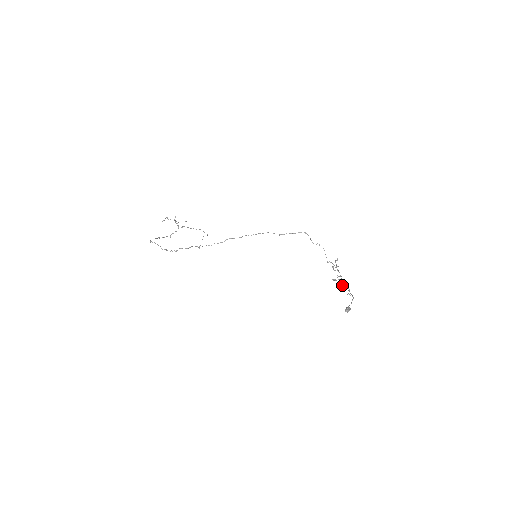
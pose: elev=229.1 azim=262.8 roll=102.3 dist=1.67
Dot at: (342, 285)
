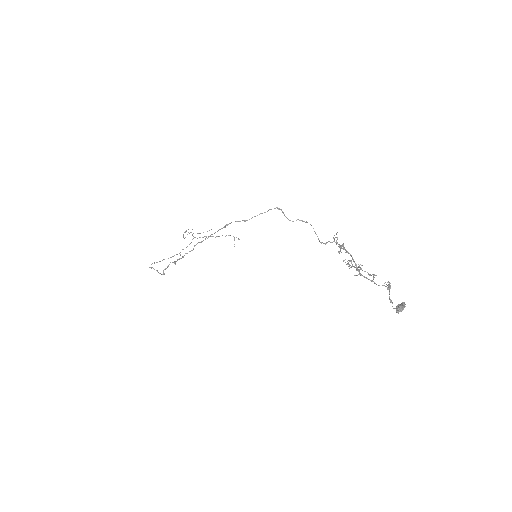
Dot at: (354, 275)
